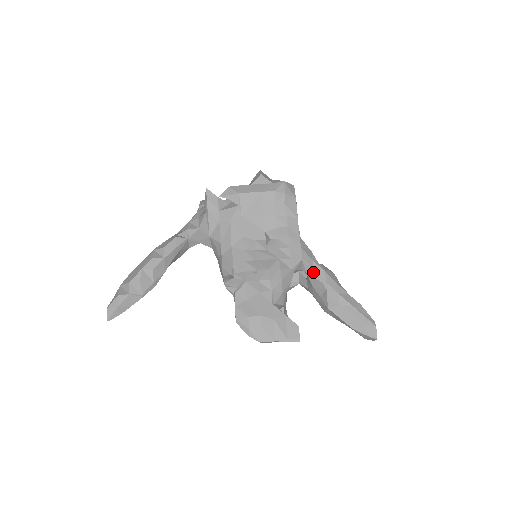
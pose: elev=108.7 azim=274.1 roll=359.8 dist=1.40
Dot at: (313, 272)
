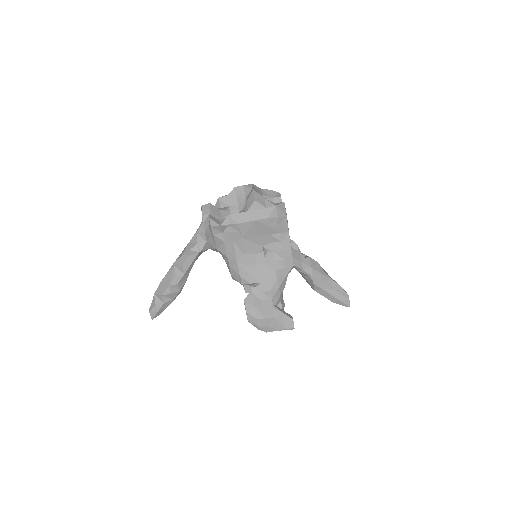
Dot at: (302, 270)
